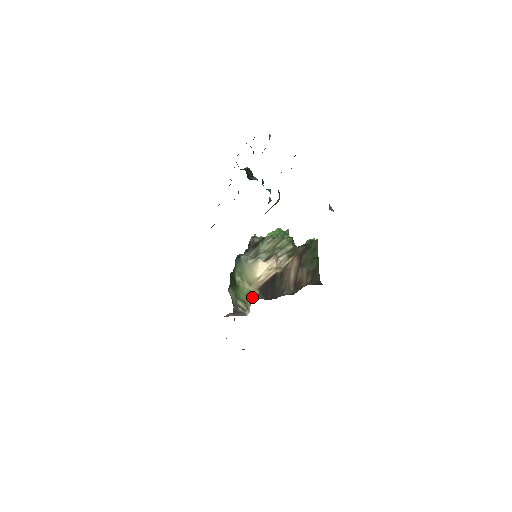
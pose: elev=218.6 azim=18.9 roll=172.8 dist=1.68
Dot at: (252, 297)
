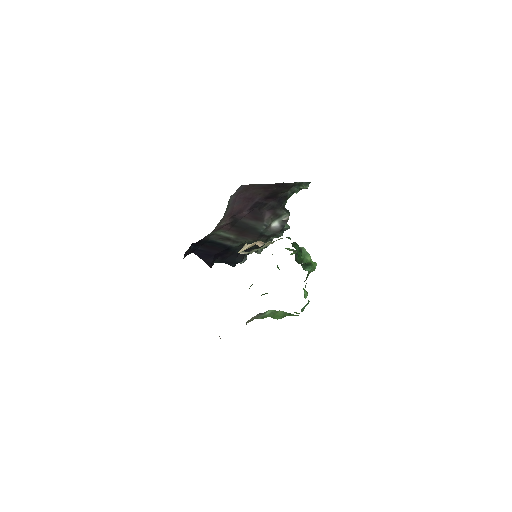
Dot at: occluded
